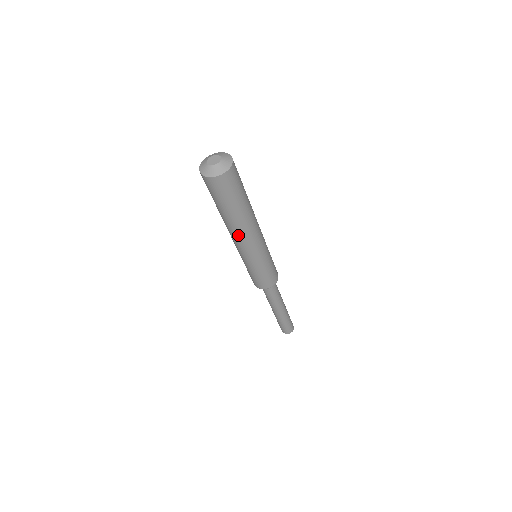
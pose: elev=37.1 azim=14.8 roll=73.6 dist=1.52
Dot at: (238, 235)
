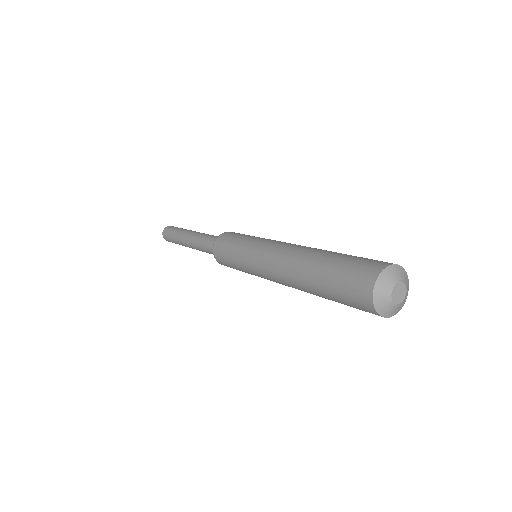
Dot at: occluded
